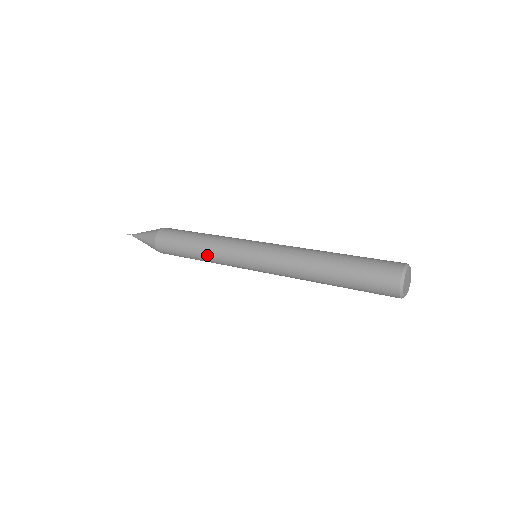
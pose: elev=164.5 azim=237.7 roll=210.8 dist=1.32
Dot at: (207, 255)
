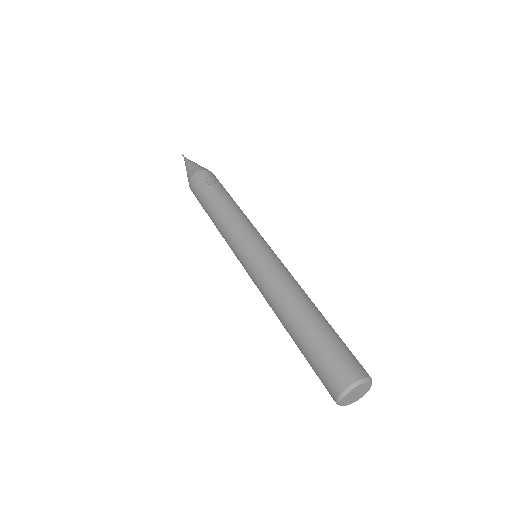
Dot at: occluded
